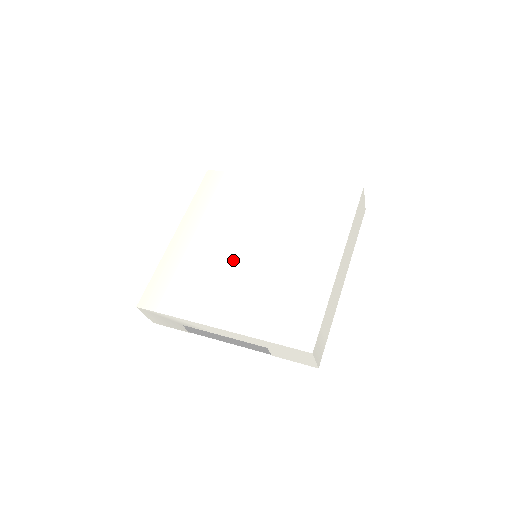
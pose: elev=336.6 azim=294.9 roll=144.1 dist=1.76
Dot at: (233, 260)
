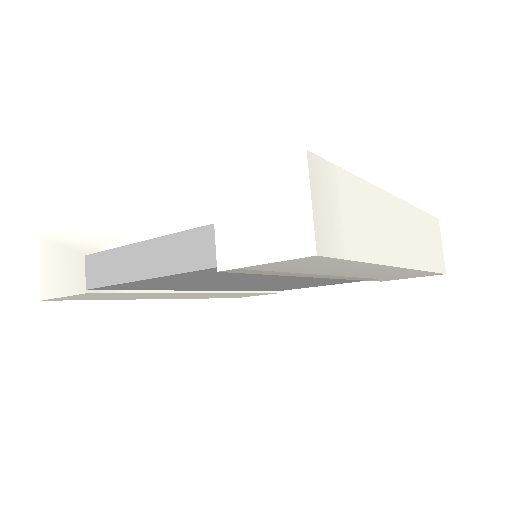
Dot at: occluded
